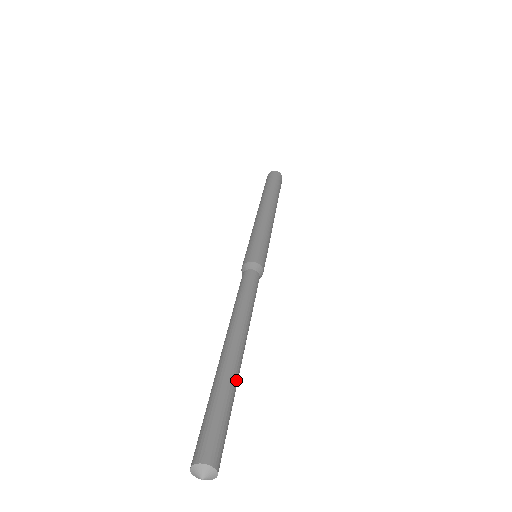
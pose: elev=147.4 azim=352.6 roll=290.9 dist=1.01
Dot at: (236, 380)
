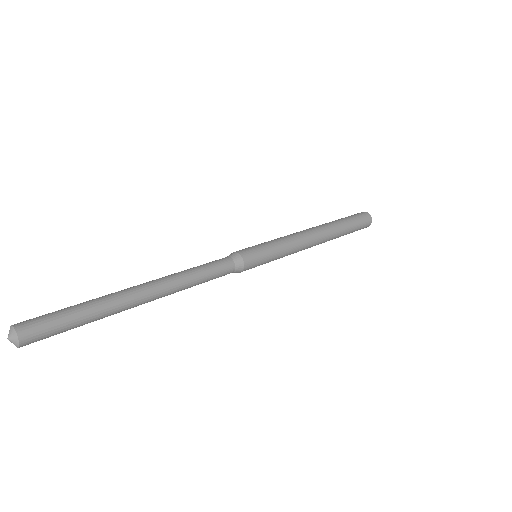
Dot at: (111, 310)
